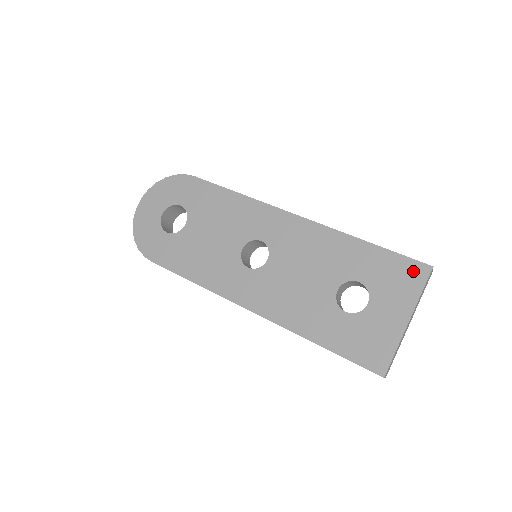
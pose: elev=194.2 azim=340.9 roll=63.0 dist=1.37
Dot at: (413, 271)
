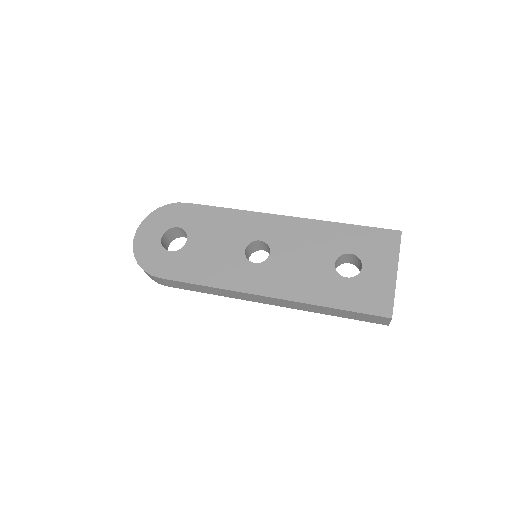
Dot at: (388, 237)
